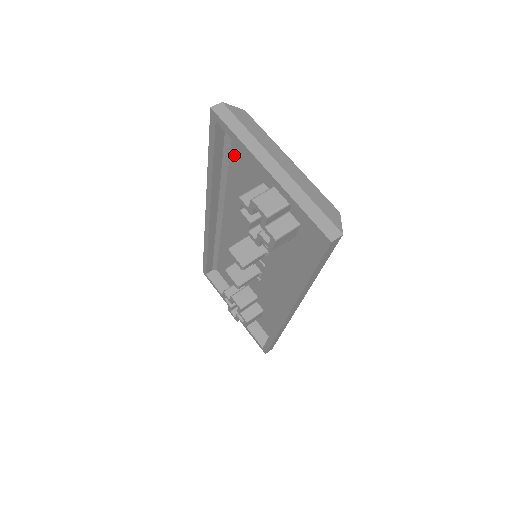
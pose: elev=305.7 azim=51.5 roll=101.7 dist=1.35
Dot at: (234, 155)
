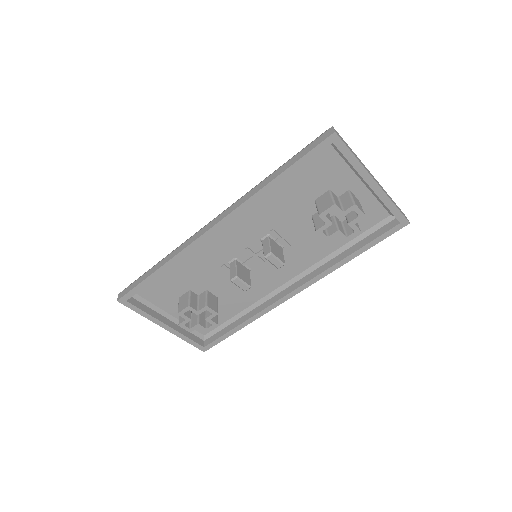
Dot at: (302, 169)
